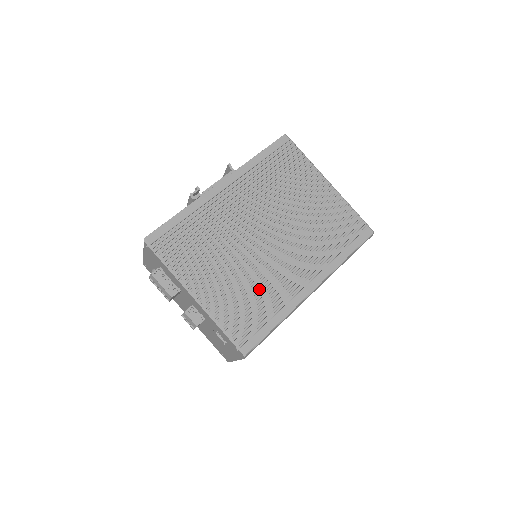
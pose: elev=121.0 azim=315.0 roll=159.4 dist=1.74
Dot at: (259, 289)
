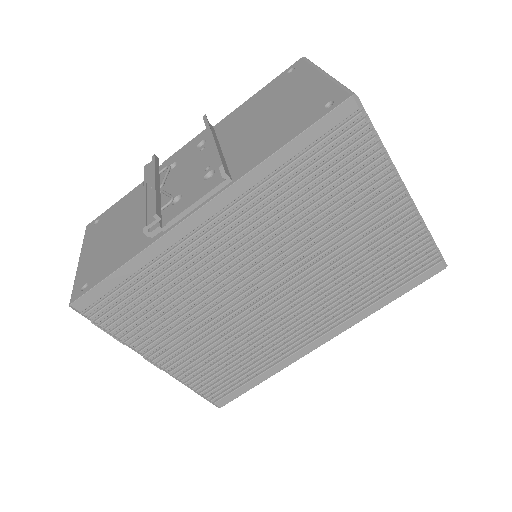
Dot at: (247, 350)
